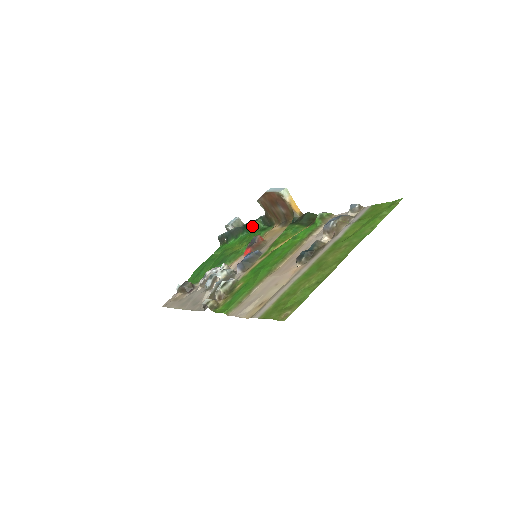
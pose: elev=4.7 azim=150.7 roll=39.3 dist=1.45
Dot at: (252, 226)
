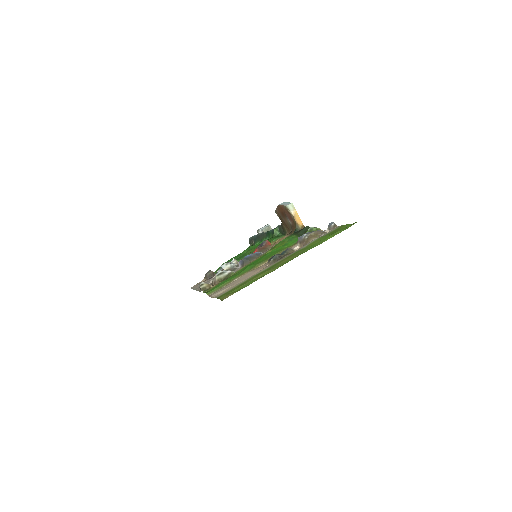
Dot at: (272, 233)
